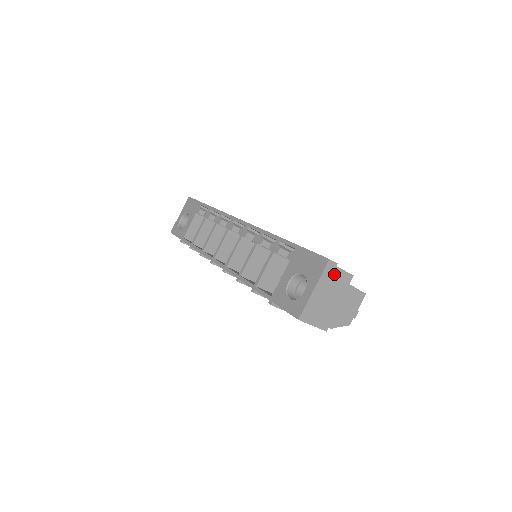
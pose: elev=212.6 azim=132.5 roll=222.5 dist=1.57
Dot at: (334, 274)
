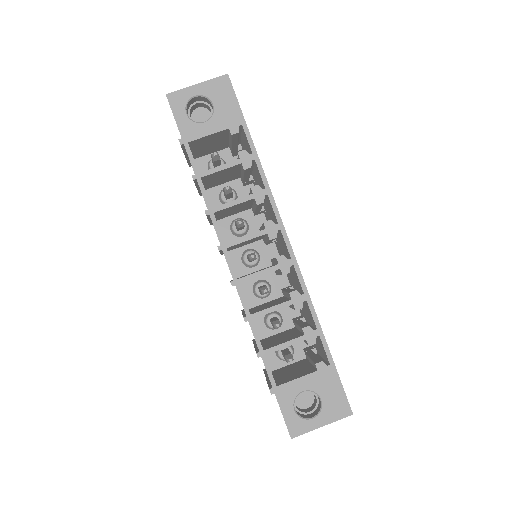
Dot at: occluded
